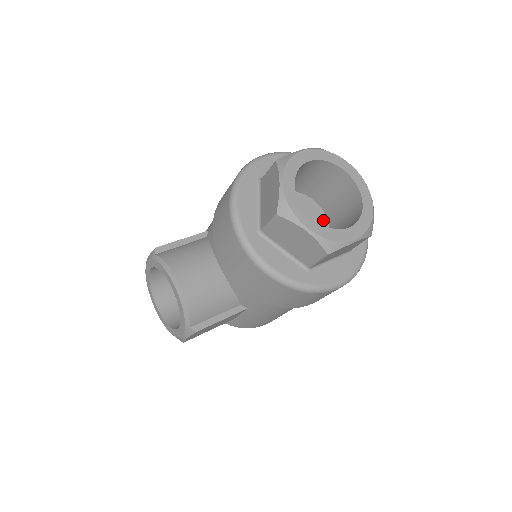
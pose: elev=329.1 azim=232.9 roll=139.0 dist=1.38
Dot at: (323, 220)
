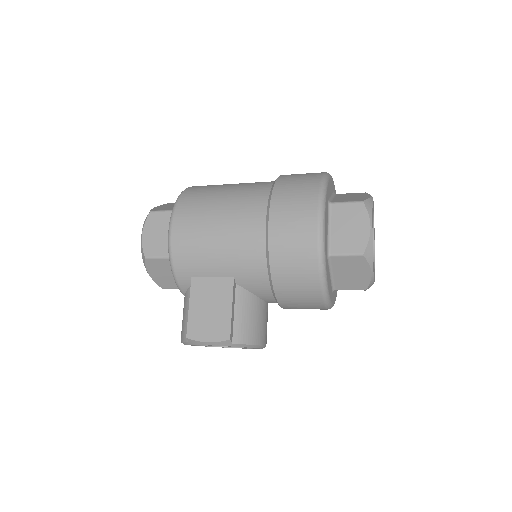
Dot at: occluded
